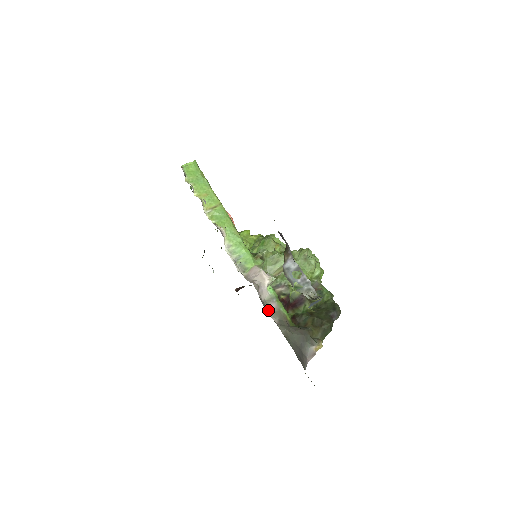
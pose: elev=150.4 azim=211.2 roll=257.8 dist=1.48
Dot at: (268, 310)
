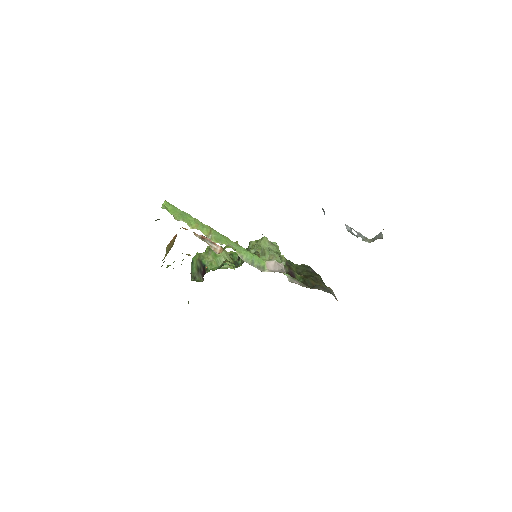
Dot at: (300, 285)
